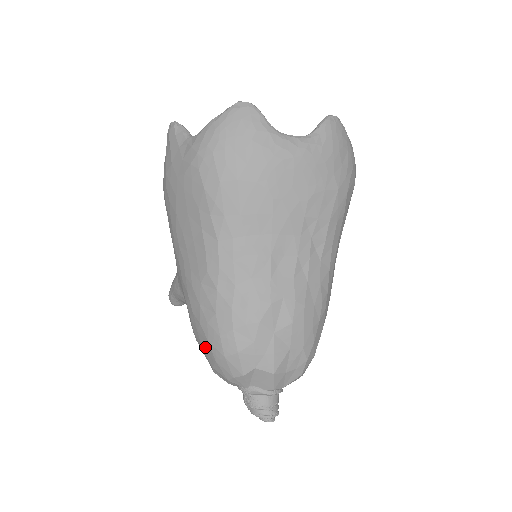
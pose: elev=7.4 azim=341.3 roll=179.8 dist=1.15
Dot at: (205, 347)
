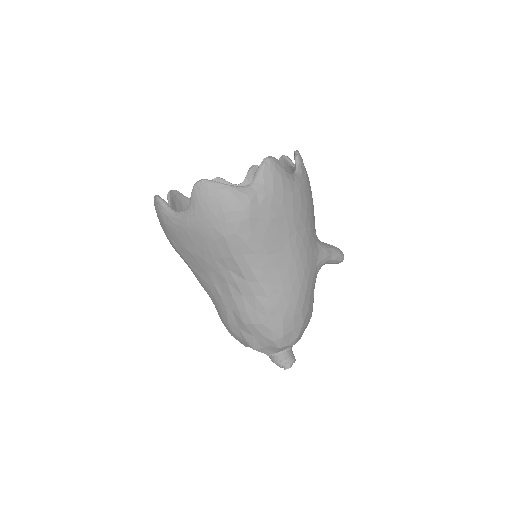
Dot at: occluded
